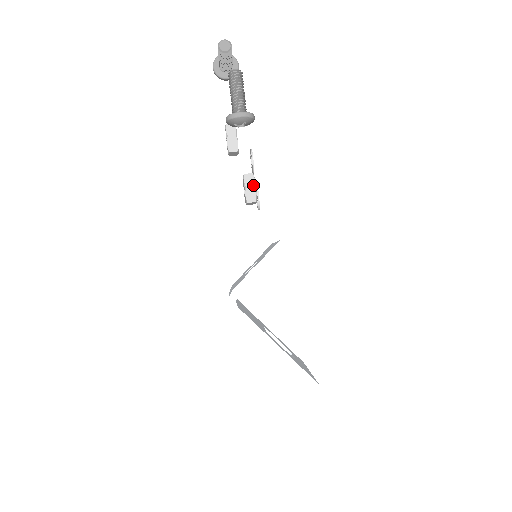
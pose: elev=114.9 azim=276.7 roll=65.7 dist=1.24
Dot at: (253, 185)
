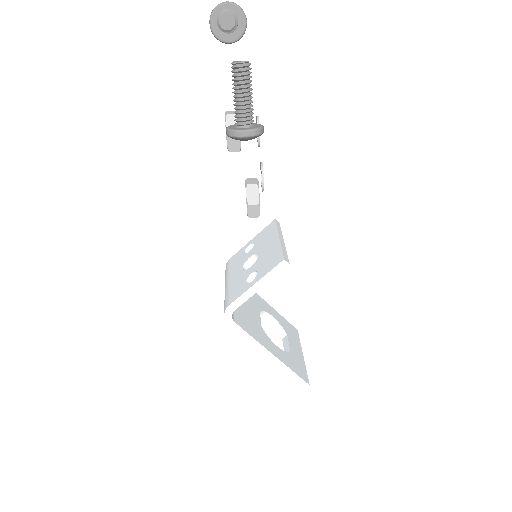
Dot at: (257, 203)
